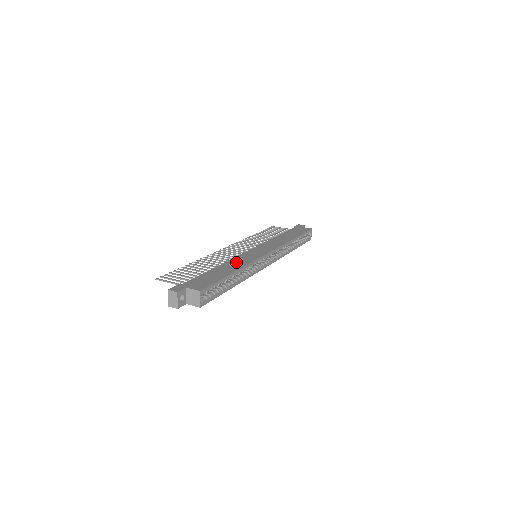
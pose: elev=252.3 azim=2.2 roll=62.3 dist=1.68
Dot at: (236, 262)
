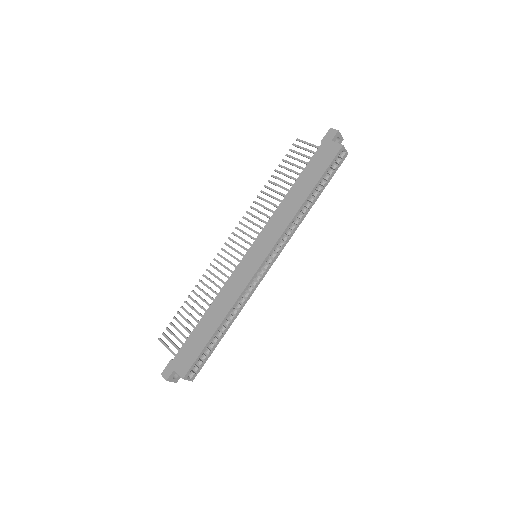
Dot at: (225, 298)
